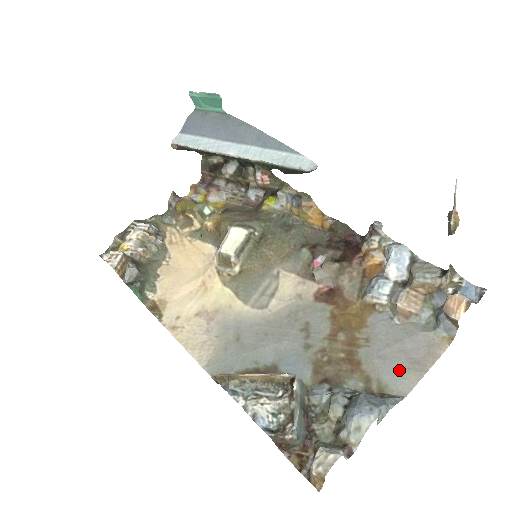
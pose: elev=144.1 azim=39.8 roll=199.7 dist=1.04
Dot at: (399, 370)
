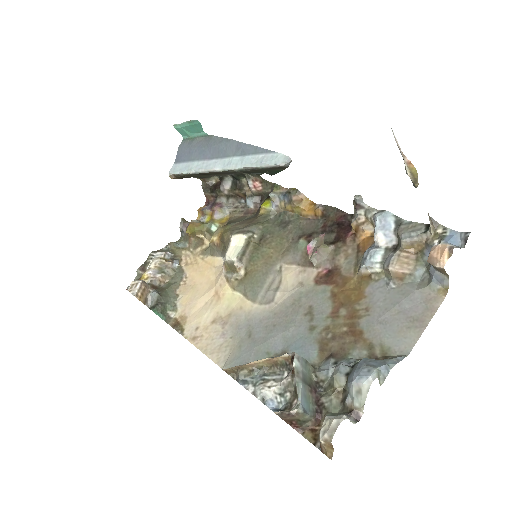
Dot at: (399, 331)
